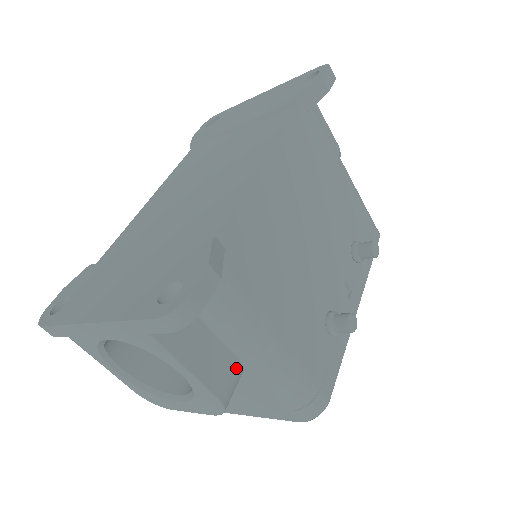
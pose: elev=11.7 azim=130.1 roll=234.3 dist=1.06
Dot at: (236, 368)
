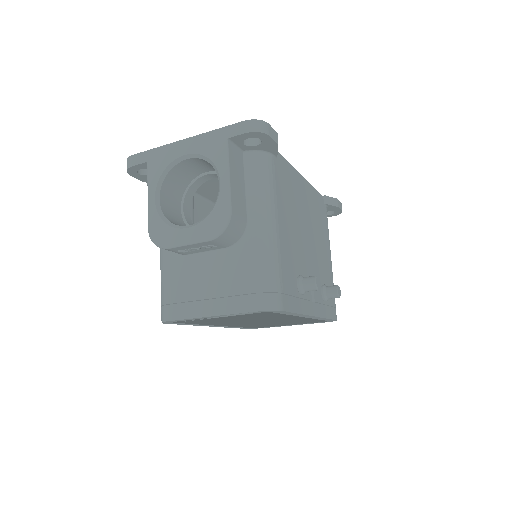
Dot at: (244, 221)
